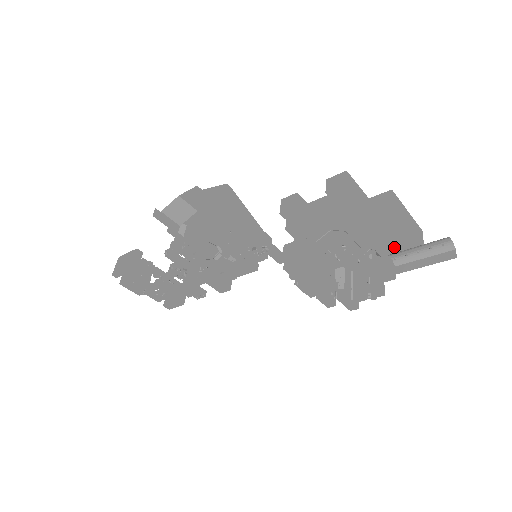
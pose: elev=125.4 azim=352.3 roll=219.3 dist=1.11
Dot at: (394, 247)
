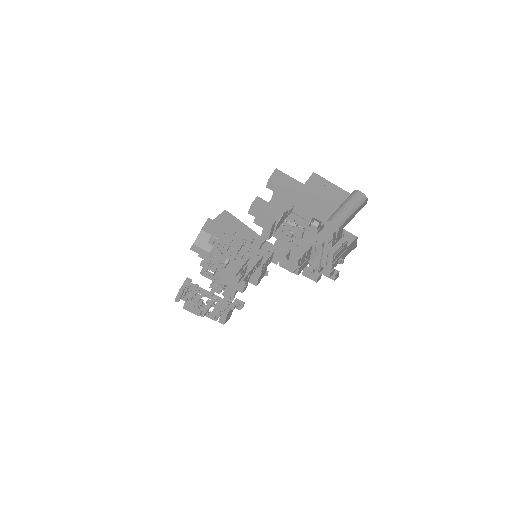
Dot at: occluded
